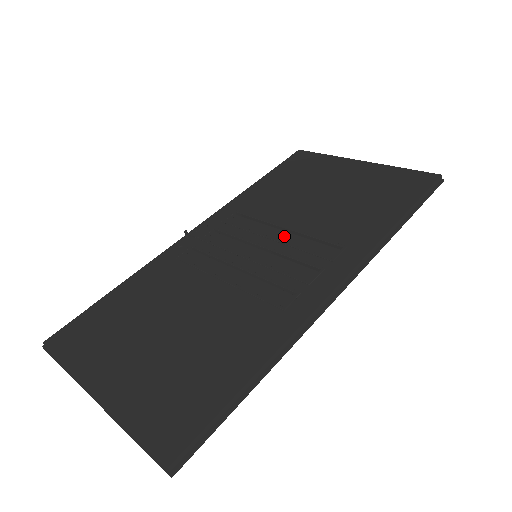
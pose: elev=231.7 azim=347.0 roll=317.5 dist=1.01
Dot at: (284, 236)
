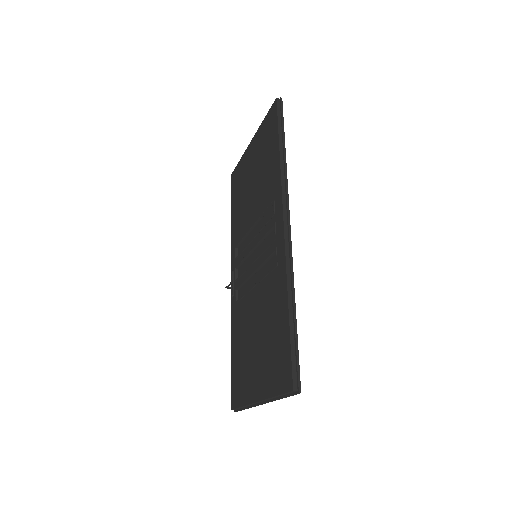
Dot at: (256, 230)
